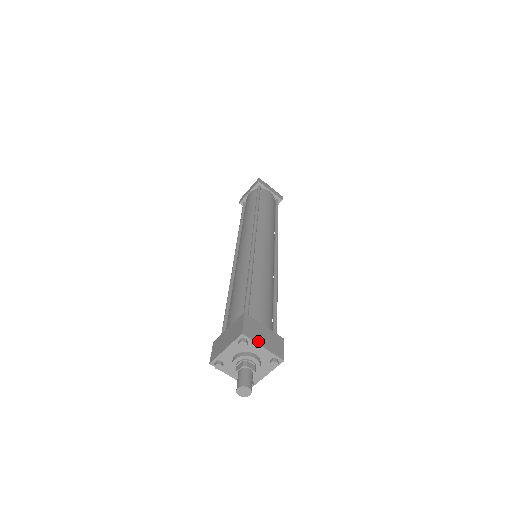
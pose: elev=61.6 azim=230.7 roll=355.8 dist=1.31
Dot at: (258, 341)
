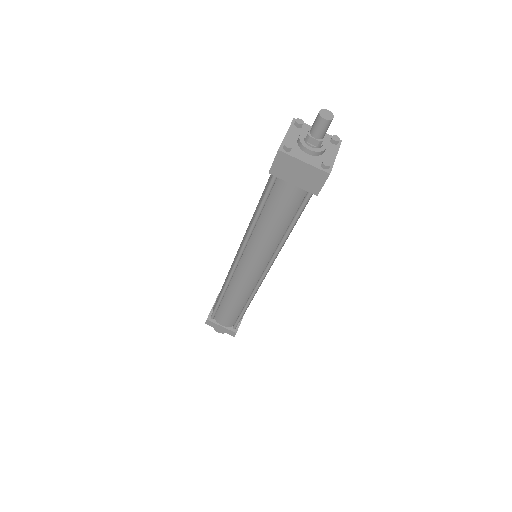
Dot at: occluded
